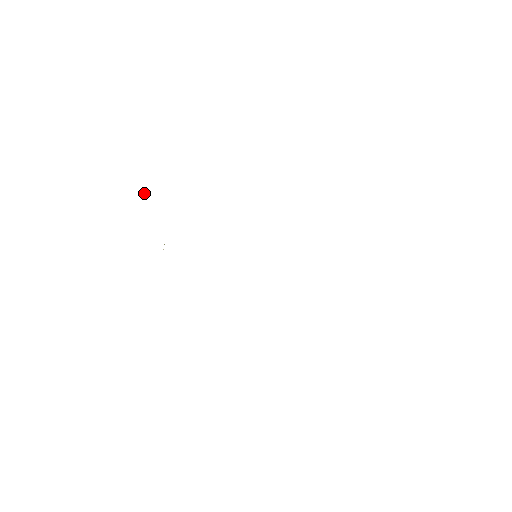
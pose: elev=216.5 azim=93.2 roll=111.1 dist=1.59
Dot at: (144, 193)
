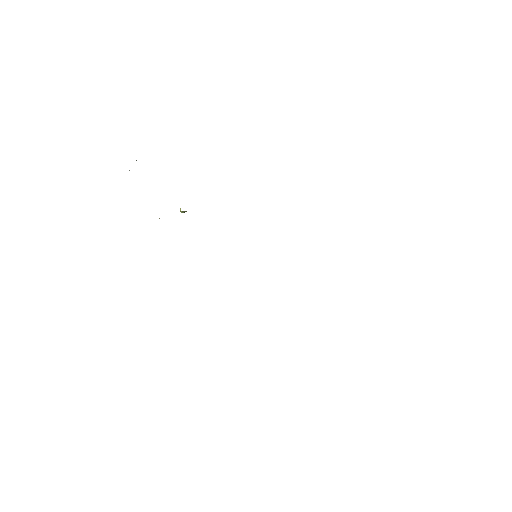
Dot at: occluded
